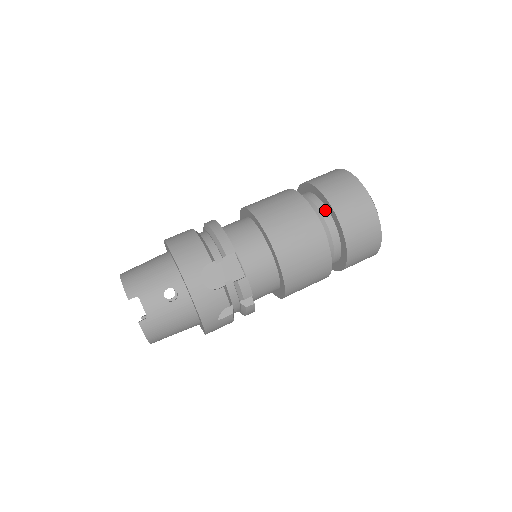
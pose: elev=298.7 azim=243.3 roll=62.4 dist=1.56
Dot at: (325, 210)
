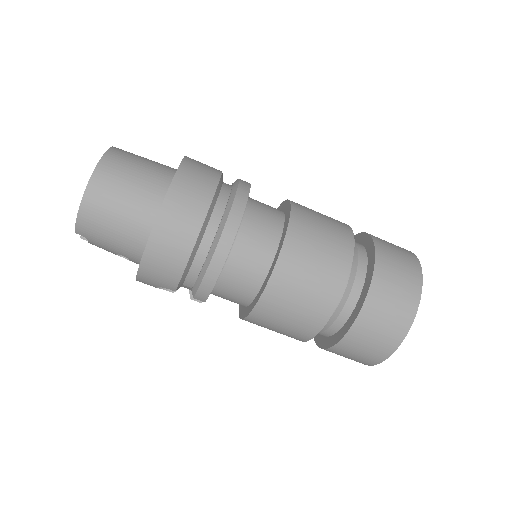
Dot at: (331, 333)
